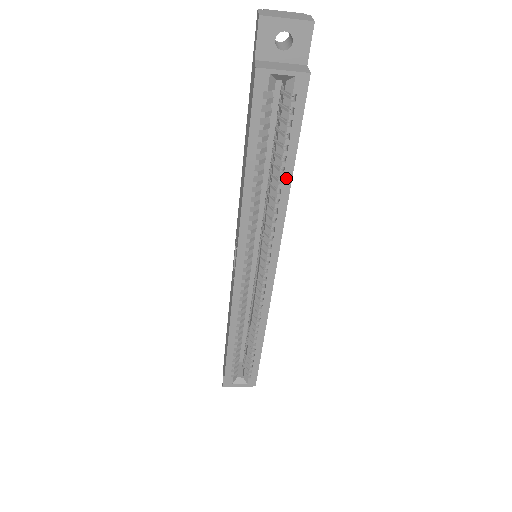
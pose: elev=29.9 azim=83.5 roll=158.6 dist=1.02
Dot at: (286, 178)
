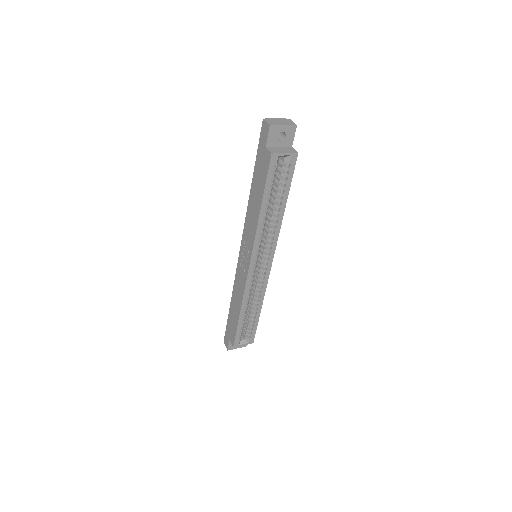
Dot at: (282, 208)
